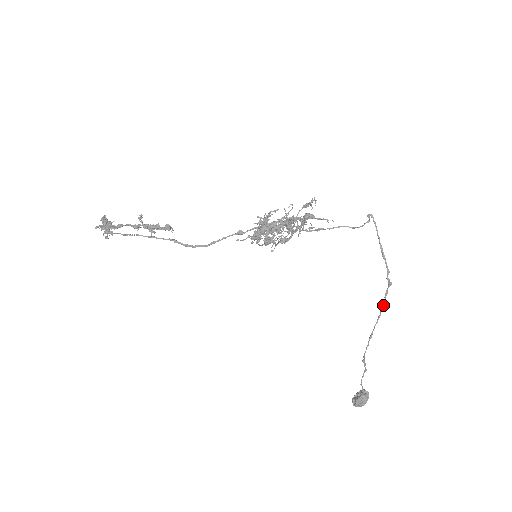
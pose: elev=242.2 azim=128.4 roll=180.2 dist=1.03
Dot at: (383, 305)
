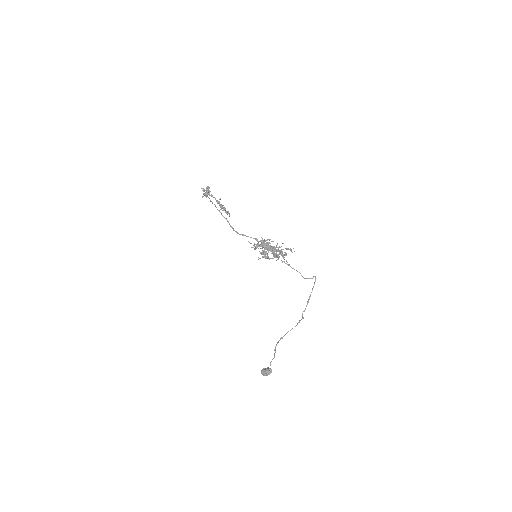
Dot at: (295, 326)
